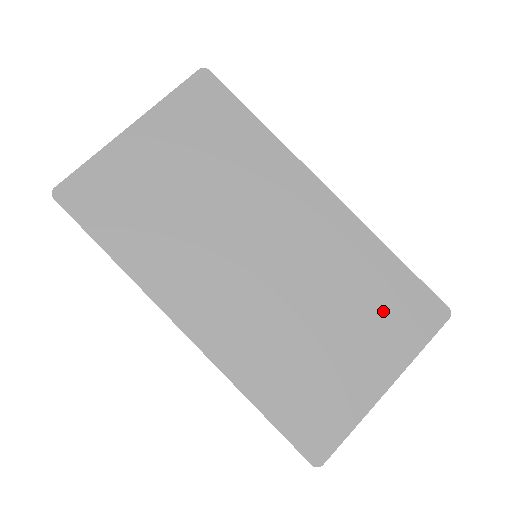
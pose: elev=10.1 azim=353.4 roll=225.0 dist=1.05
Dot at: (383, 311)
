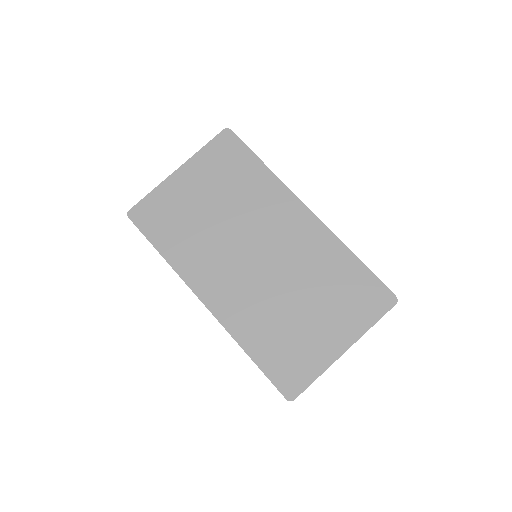
Dot at: (345, 297)
